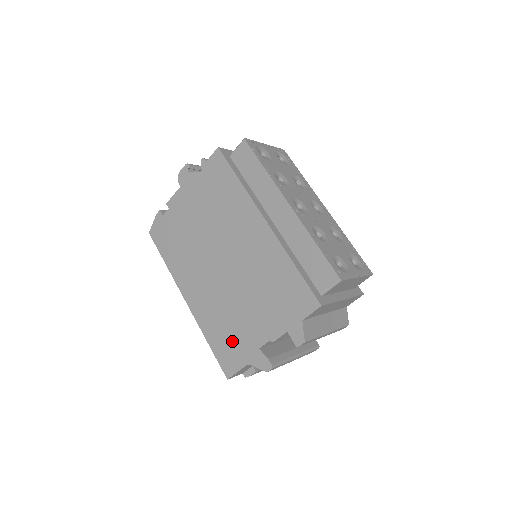
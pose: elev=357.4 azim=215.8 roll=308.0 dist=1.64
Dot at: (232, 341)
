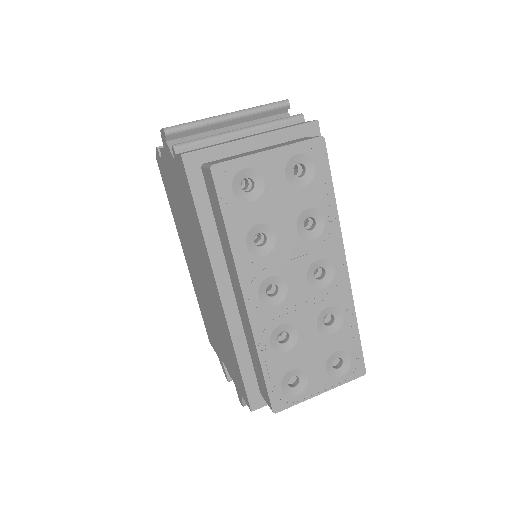
Dot at: (209, 329)
